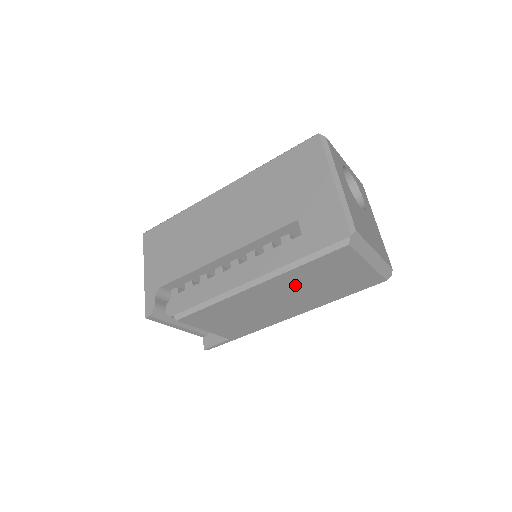
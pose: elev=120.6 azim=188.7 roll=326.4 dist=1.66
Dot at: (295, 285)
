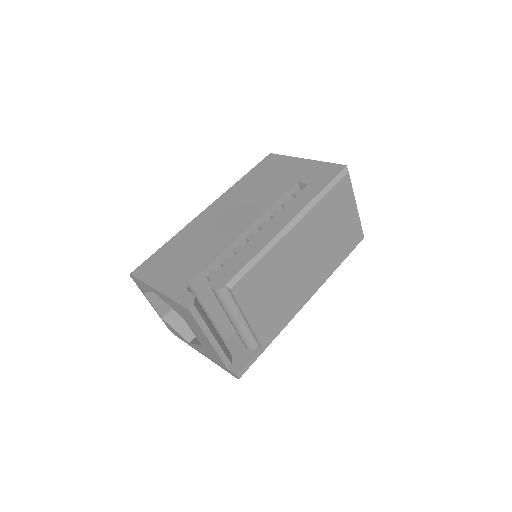
Dot at: (317, 231)
